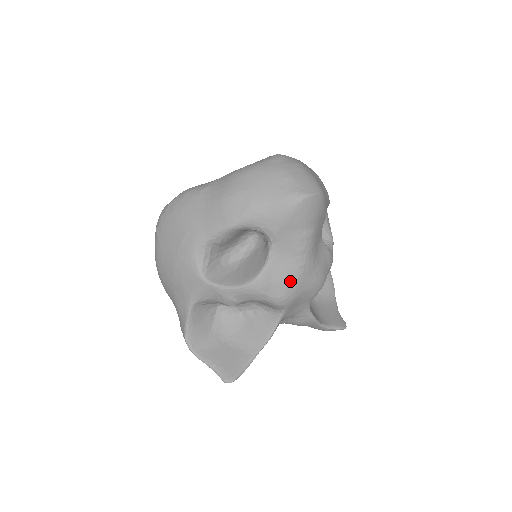
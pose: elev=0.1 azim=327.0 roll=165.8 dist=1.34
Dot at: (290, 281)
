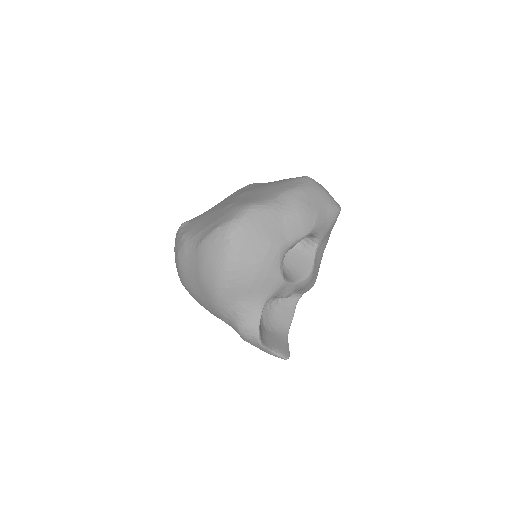
Dot at: (318, 270)
